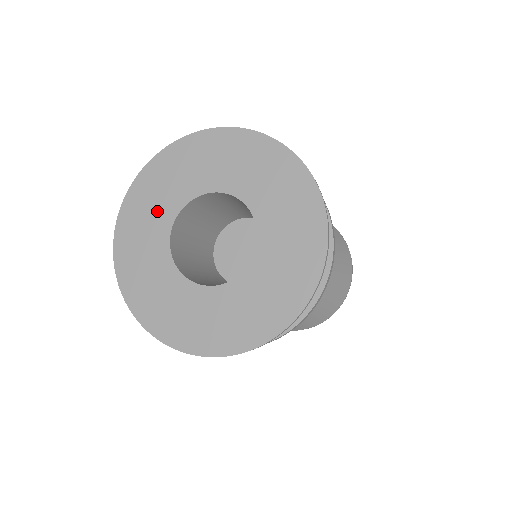
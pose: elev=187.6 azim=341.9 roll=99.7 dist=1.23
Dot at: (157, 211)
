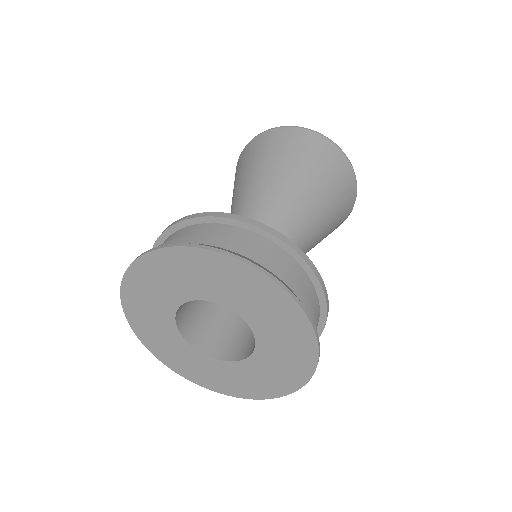
Dot at: (156, 304)
